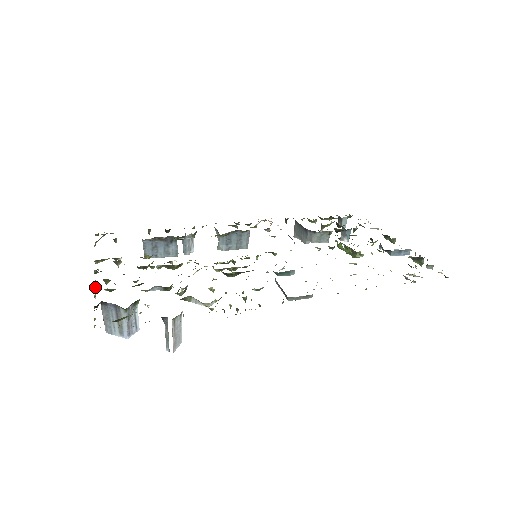
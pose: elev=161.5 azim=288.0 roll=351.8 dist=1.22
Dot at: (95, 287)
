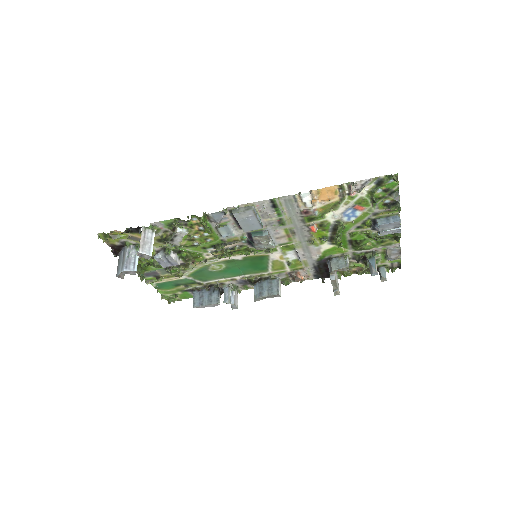
Dot at: occluded
